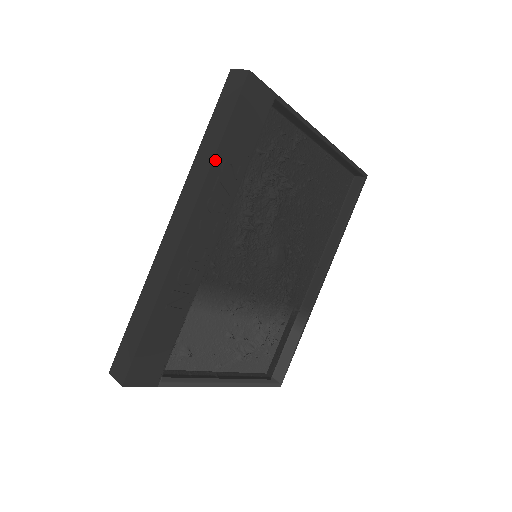
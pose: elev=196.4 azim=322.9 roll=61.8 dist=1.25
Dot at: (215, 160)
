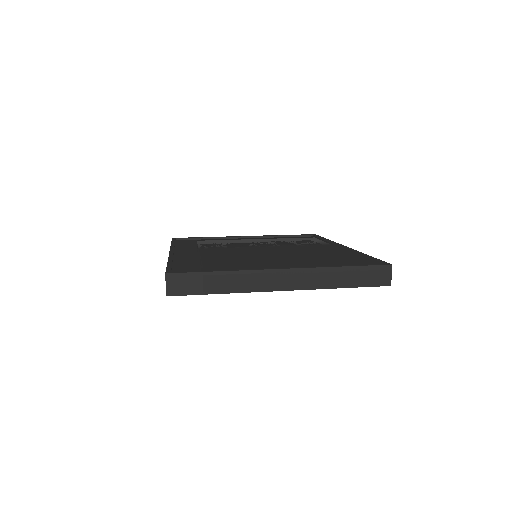
Dot at: occluded
